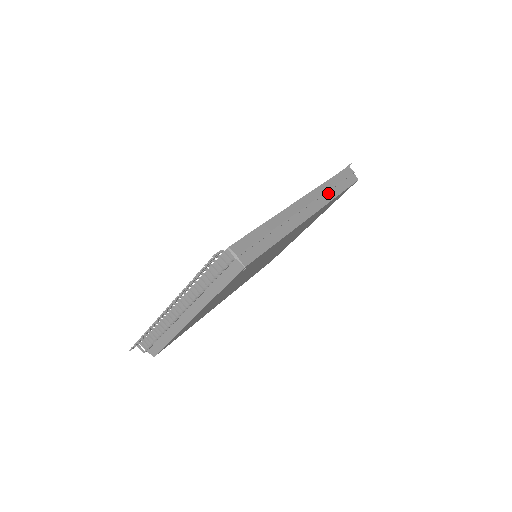
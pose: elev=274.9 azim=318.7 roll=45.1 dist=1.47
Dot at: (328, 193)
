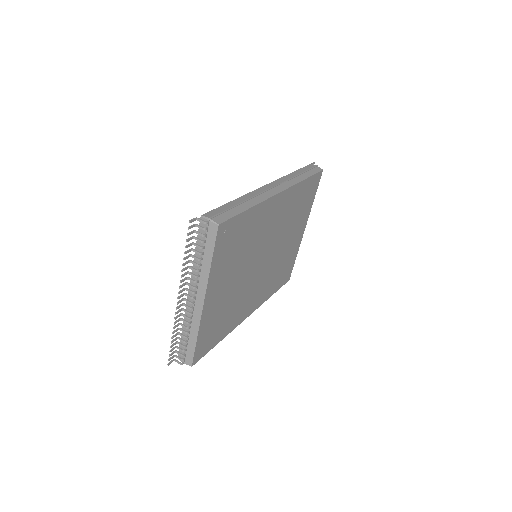
Dot at: (293, 179)
